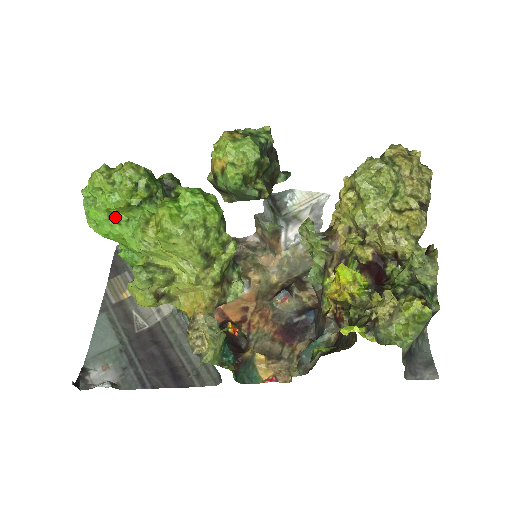
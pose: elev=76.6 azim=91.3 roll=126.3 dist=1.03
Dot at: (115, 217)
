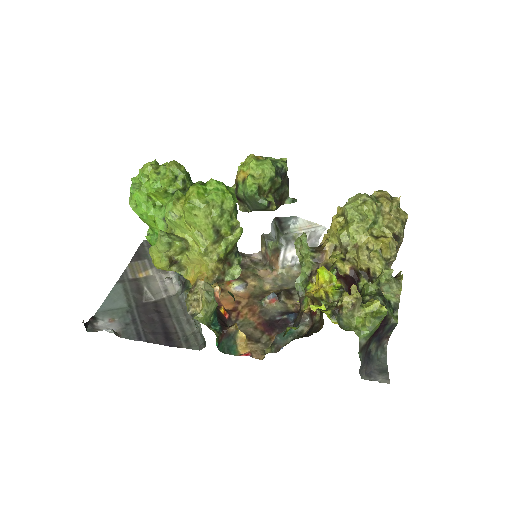
Dot at: (152, 201)
